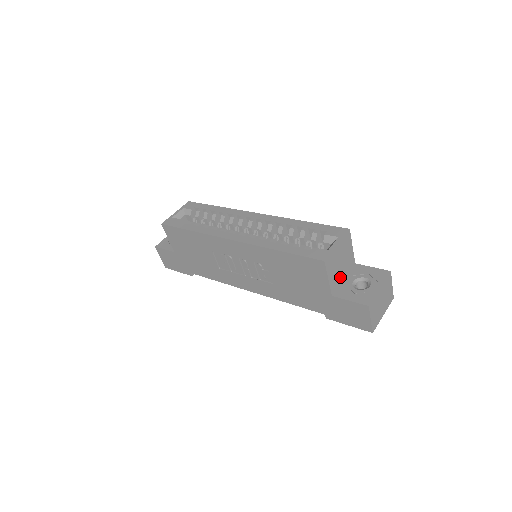
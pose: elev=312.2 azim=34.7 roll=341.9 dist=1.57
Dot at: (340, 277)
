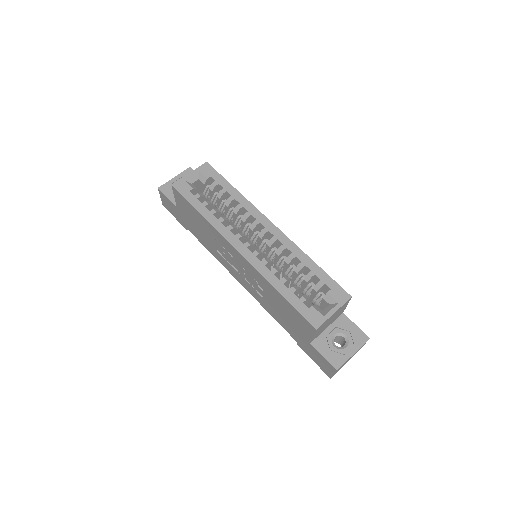
Dot at: (324, 328)
